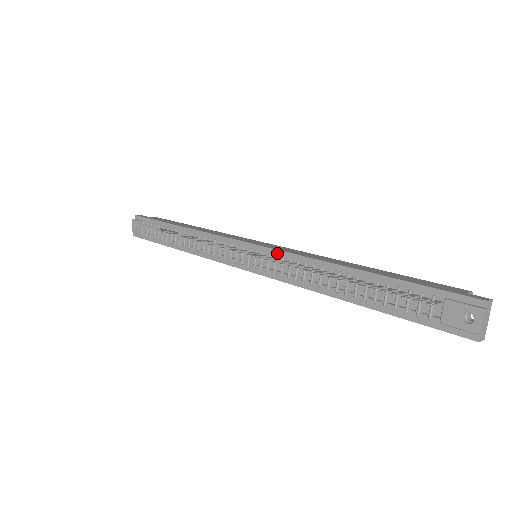
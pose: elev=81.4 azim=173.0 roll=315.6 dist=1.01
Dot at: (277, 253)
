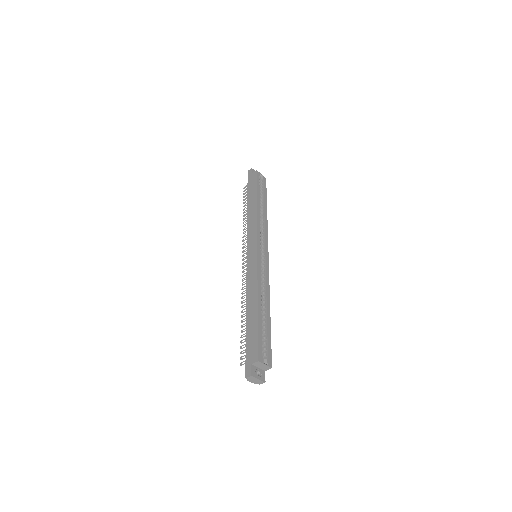
Dot at: (248, 272)
